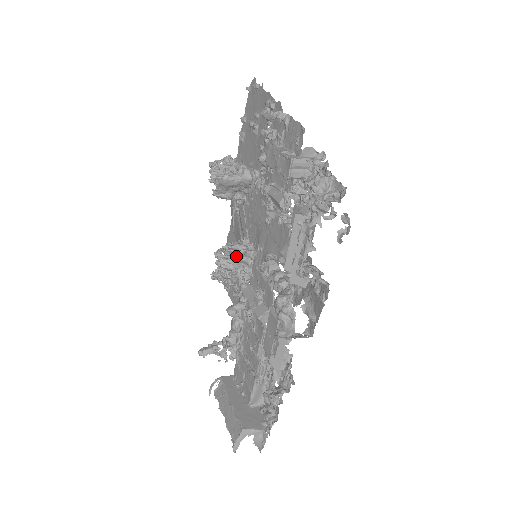
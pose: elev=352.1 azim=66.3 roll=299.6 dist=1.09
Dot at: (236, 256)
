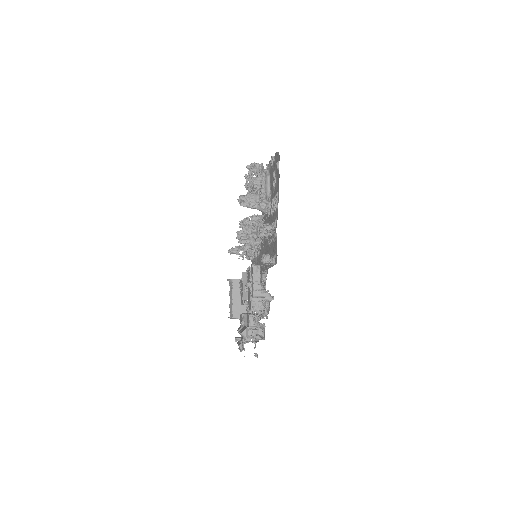
Dot at: occluded
